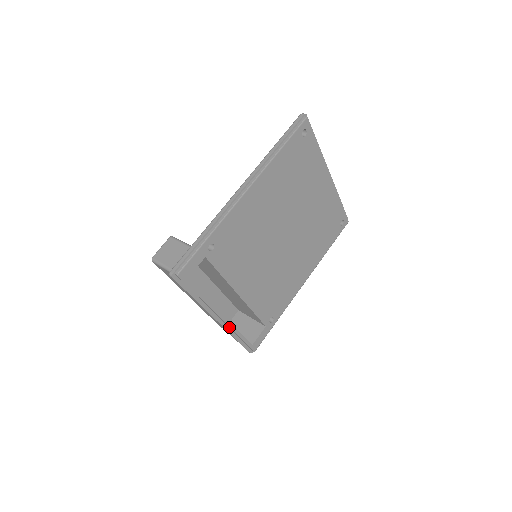
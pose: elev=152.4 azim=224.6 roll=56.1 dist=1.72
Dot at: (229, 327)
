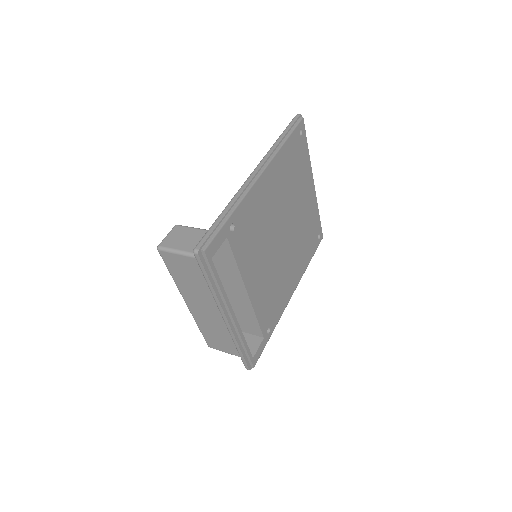
Dot at: (237, 331)
